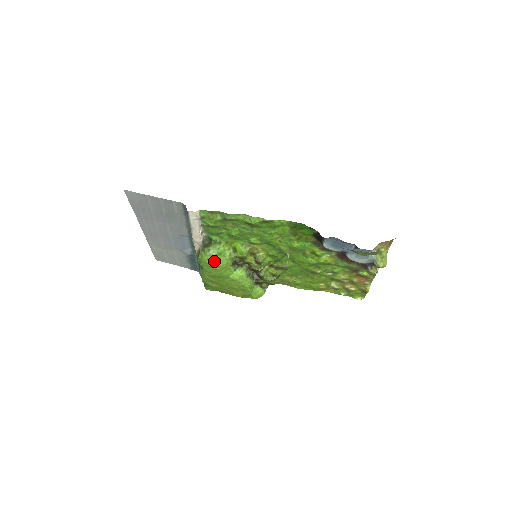
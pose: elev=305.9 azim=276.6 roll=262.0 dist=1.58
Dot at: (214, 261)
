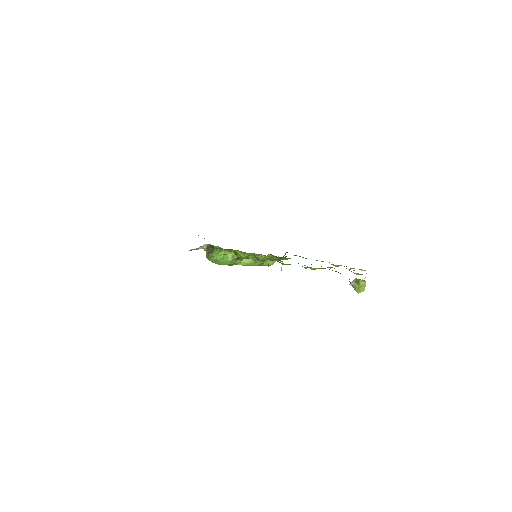
Dot at: (219, 263)
